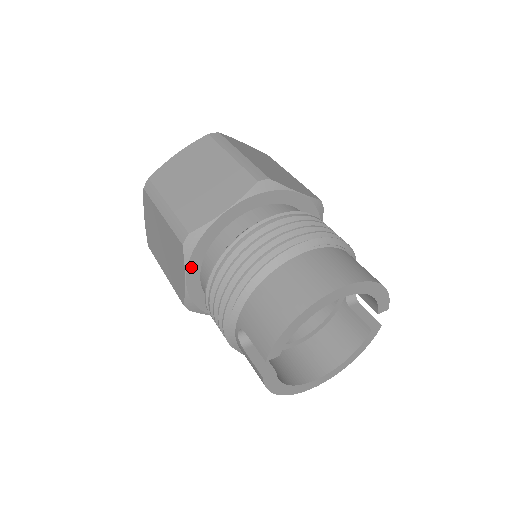
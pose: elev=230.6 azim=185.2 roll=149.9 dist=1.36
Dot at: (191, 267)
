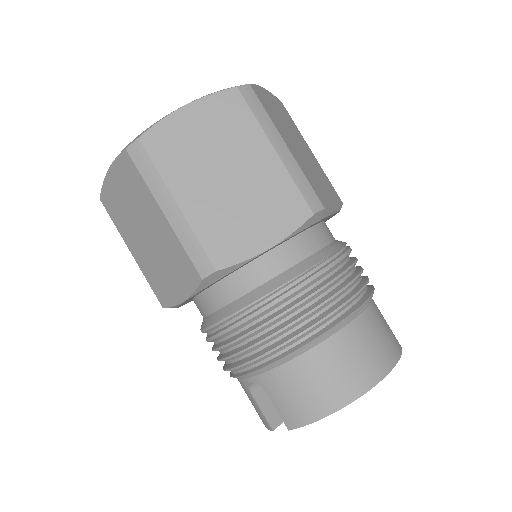
Dot at: (198, 292)
